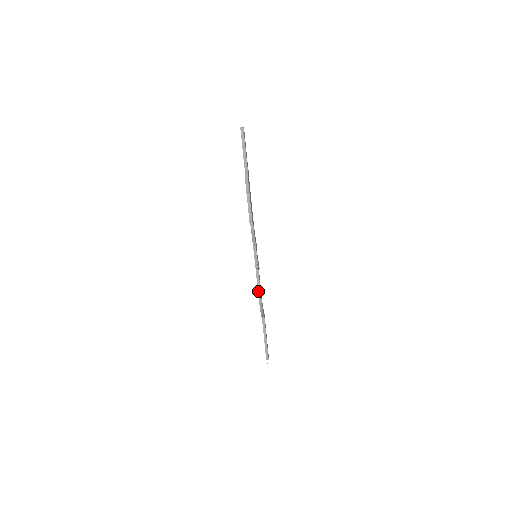
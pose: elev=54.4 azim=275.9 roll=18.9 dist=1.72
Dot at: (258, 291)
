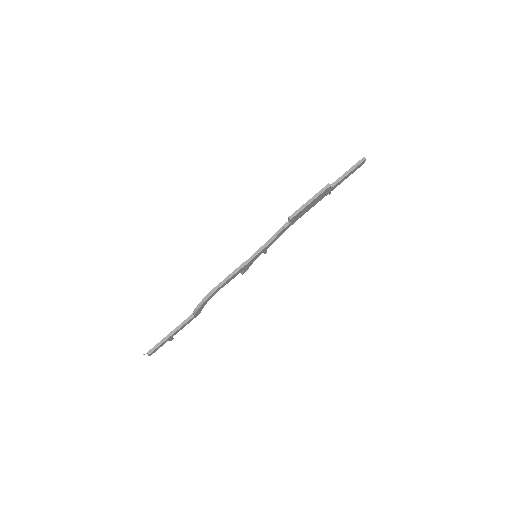
Dot at: (222, 281)
